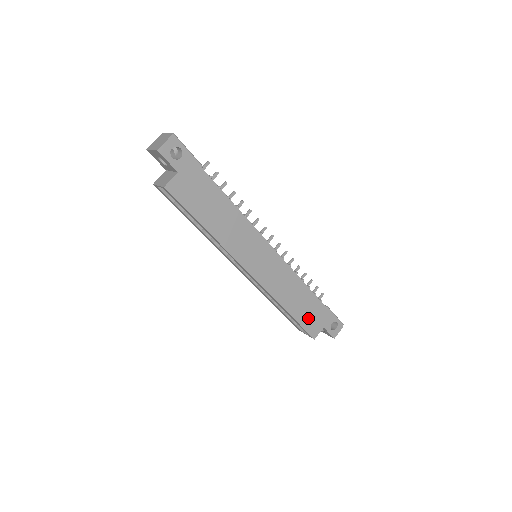
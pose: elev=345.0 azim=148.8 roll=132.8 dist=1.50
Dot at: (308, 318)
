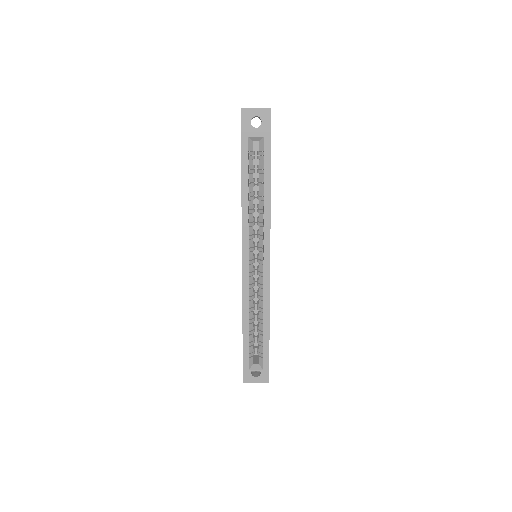
Dot at: occluded
